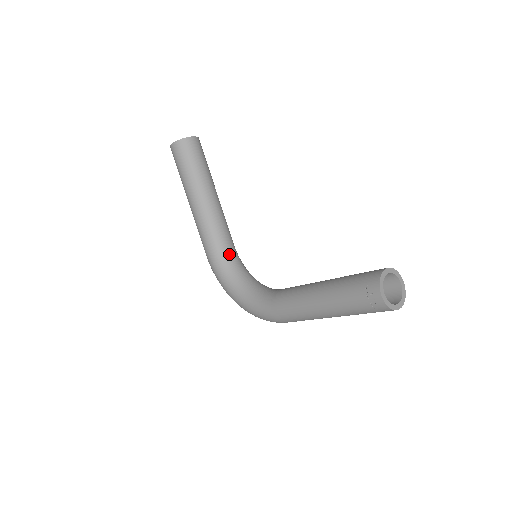
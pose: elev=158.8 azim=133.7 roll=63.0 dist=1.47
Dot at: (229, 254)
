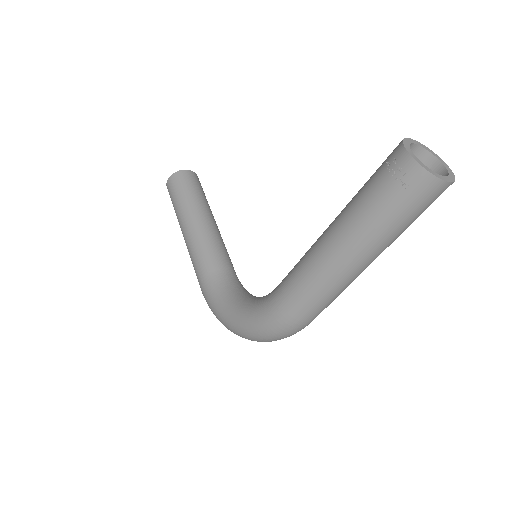
Dot at: (227, 275)
